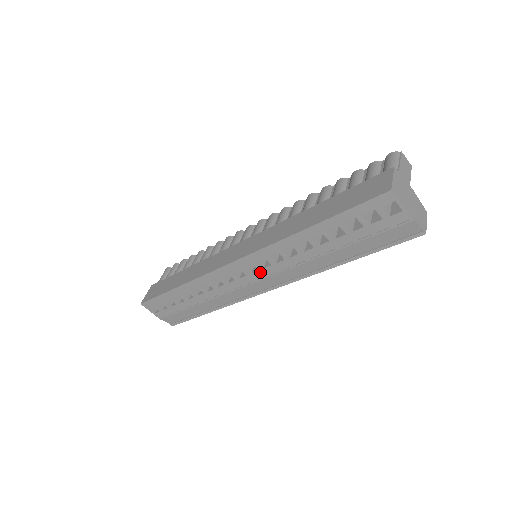
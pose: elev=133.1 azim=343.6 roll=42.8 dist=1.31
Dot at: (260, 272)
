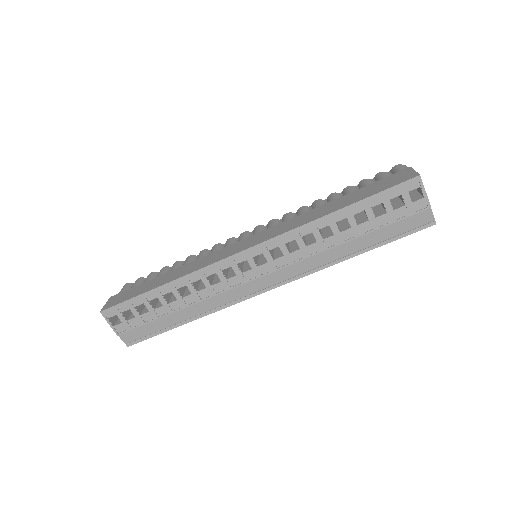
Dot at: (268, 265)
